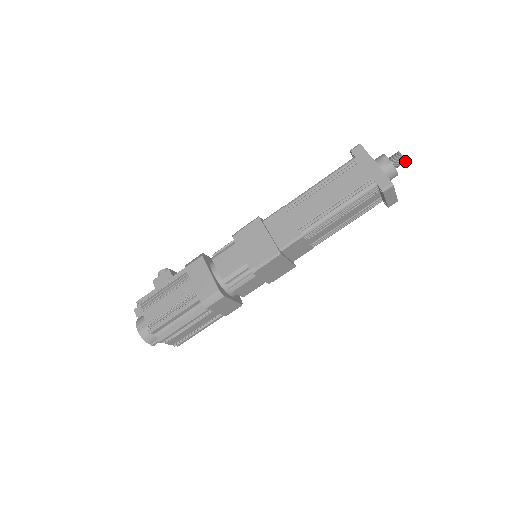
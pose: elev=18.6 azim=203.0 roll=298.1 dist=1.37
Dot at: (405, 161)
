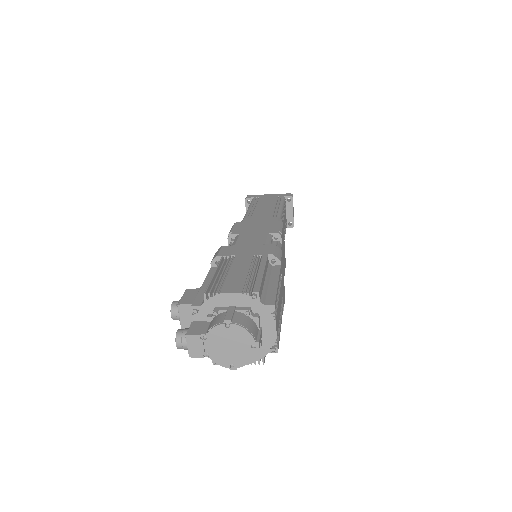
Dot at: occluded
